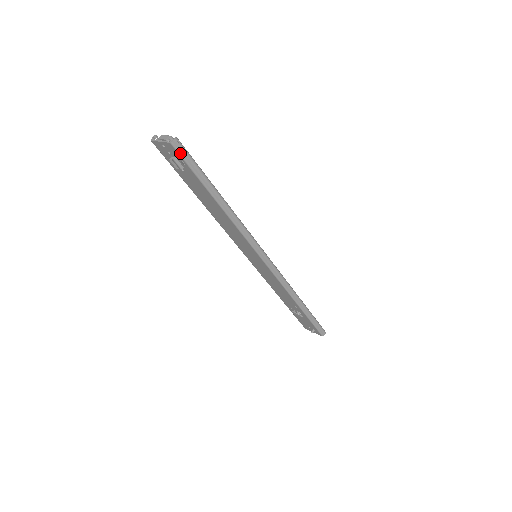
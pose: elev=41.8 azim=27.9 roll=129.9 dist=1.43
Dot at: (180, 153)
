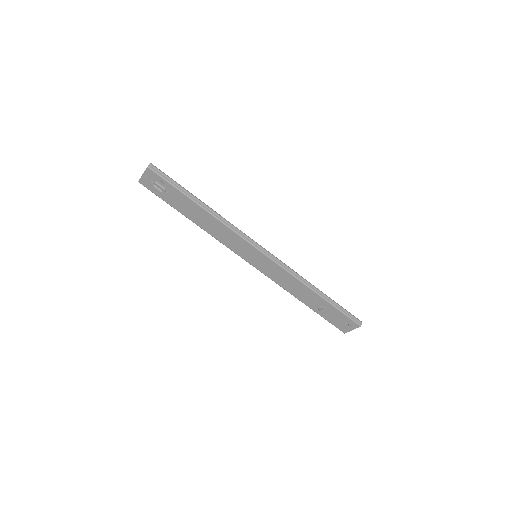
Dot at: (157, 173)
